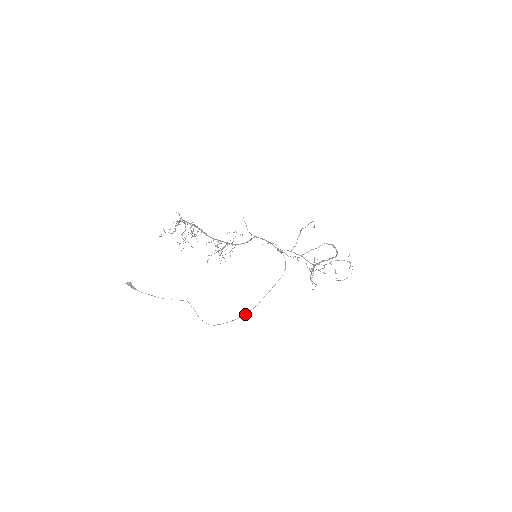
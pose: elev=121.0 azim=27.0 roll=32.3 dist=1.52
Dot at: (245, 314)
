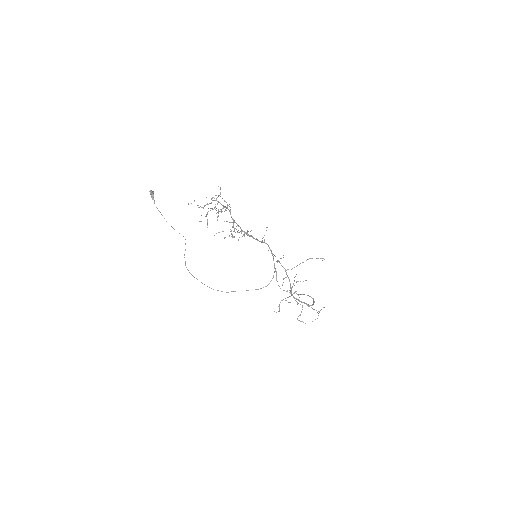
Dot at: (213, 289)
